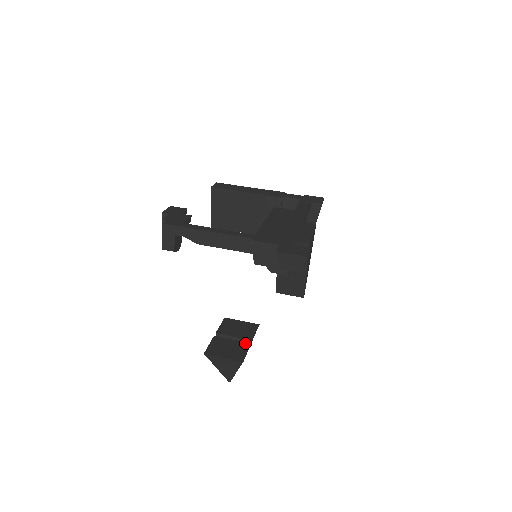
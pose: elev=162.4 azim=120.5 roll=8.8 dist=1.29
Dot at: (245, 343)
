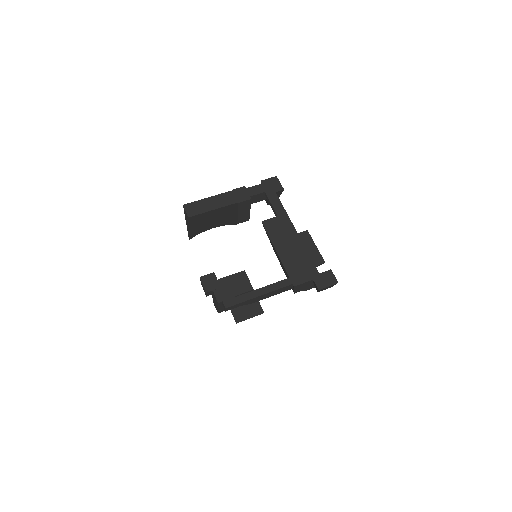
Dot at: occluded
